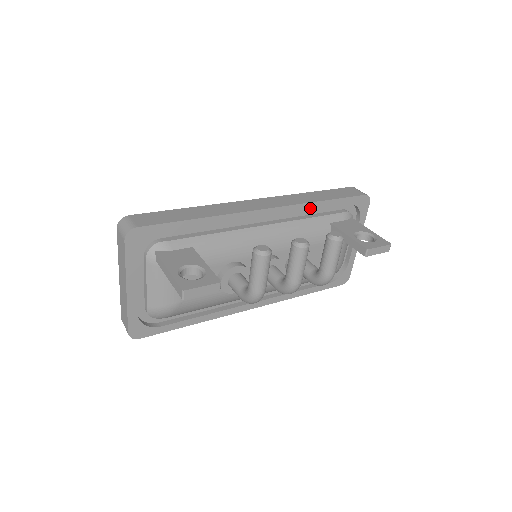
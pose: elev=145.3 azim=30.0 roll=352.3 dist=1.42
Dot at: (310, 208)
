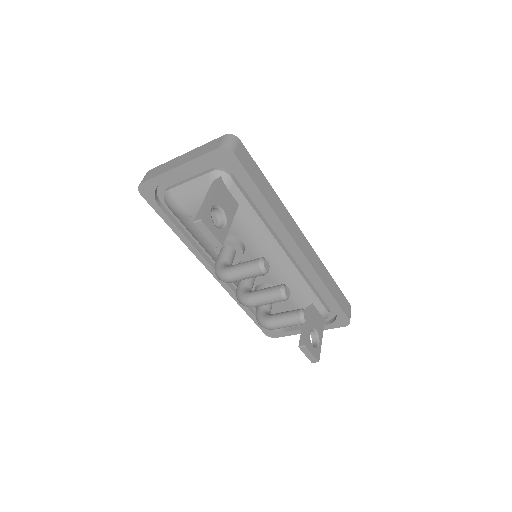
Dot at: (317, 282)
